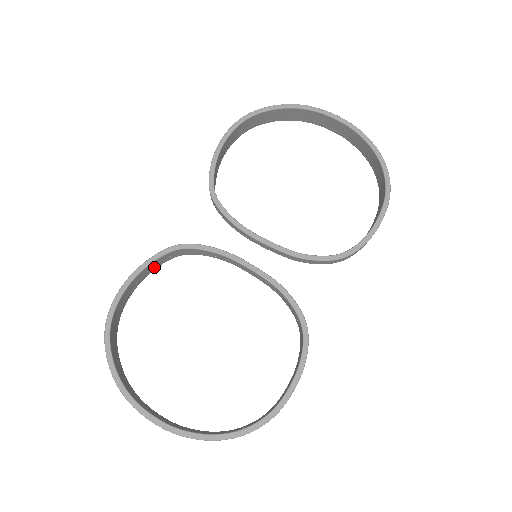
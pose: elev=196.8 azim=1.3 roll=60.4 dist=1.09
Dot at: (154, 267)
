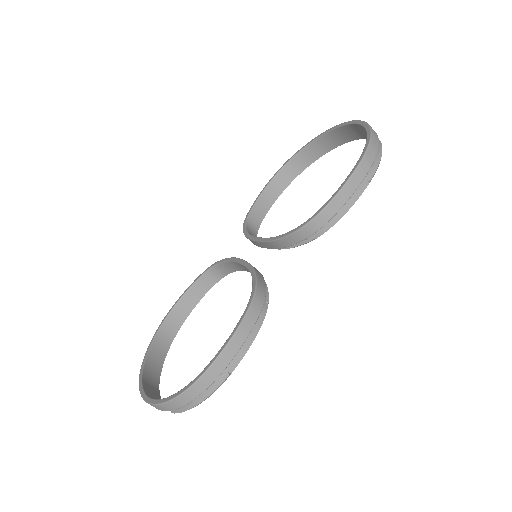
Dot at: (204, 290)
